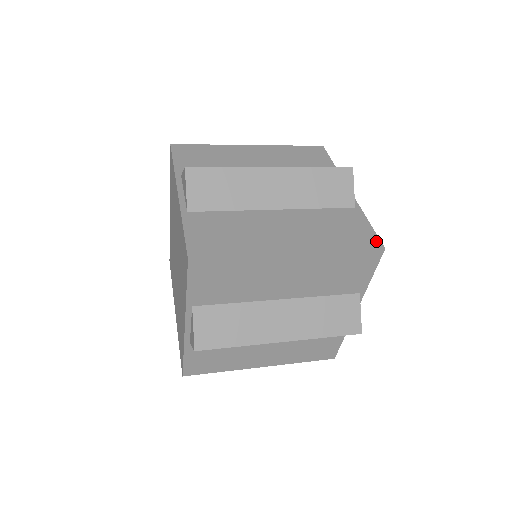
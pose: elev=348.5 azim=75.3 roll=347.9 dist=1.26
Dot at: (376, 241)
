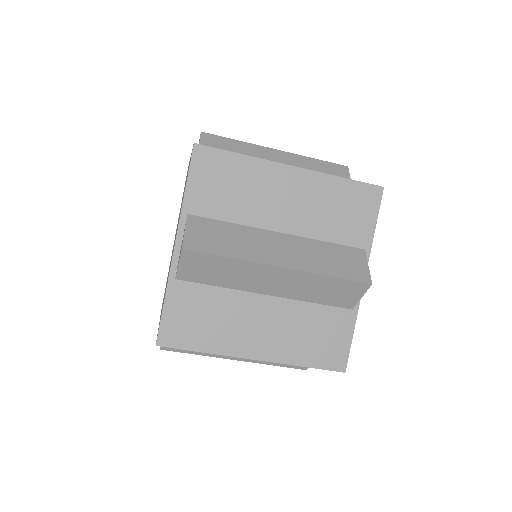
Dot at: occluded
